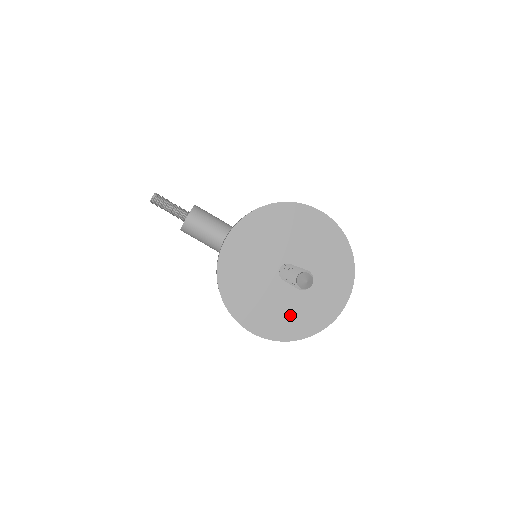
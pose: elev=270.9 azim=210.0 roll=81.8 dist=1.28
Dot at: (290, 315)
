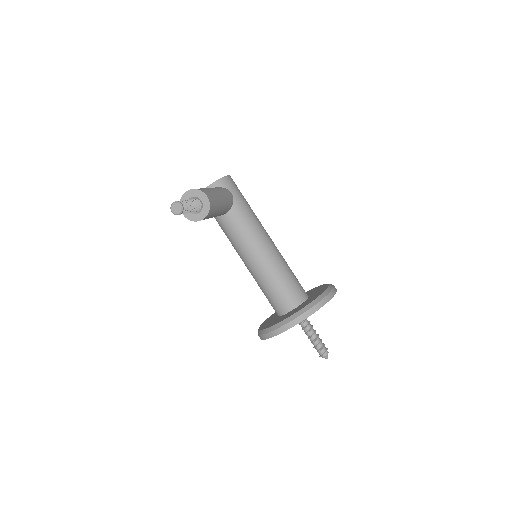
Dot at: occluded
